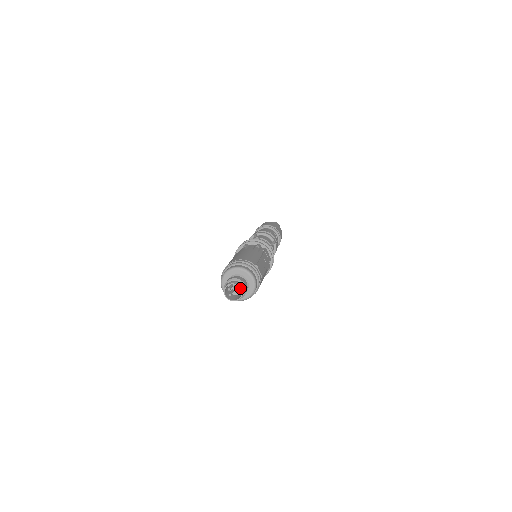
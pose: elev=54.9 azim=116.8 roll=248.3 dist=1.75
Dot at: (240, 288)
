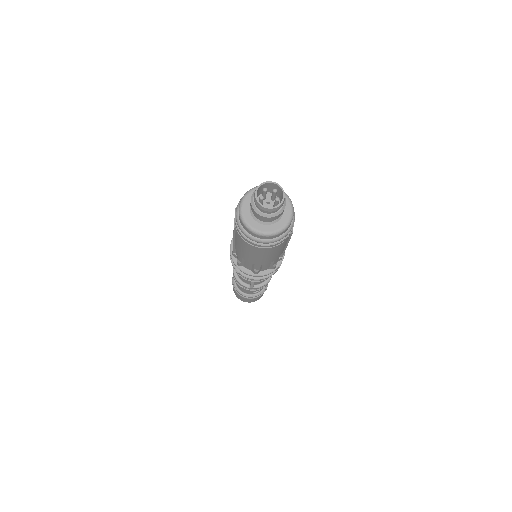
Dot at: (283, 194)
